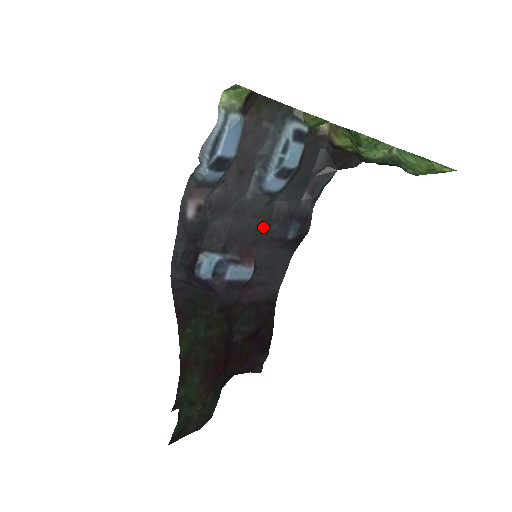
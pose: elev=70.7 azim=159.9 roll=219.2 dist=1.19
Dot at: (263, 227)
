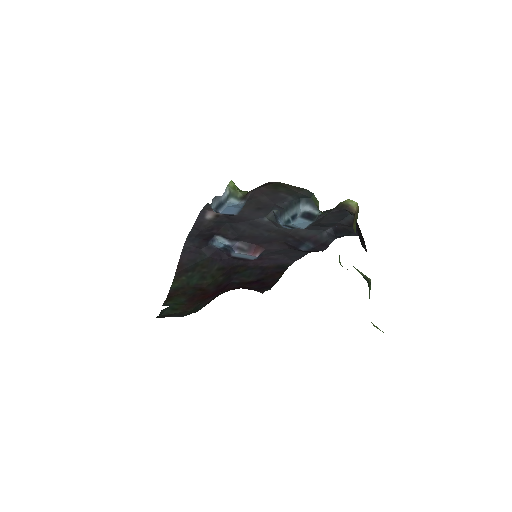
Dot at: (277, 237)
